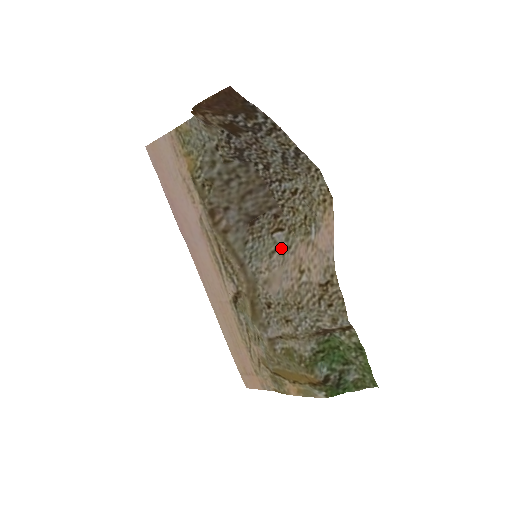
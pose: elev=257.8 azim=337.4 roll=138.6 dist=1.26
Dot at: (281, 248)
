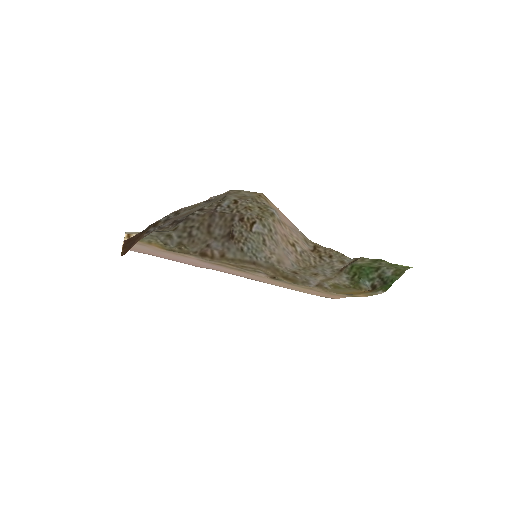
Dot at: (266, 235)
